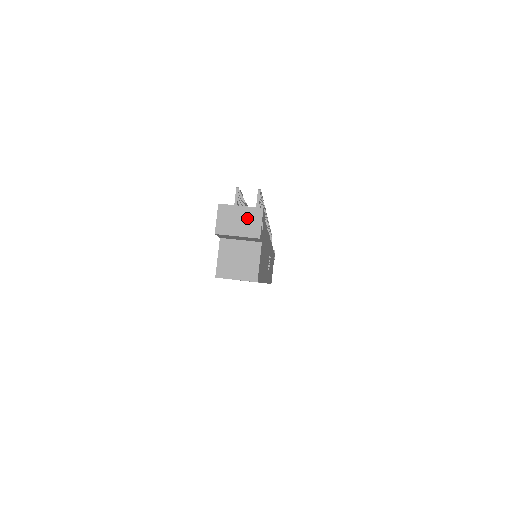
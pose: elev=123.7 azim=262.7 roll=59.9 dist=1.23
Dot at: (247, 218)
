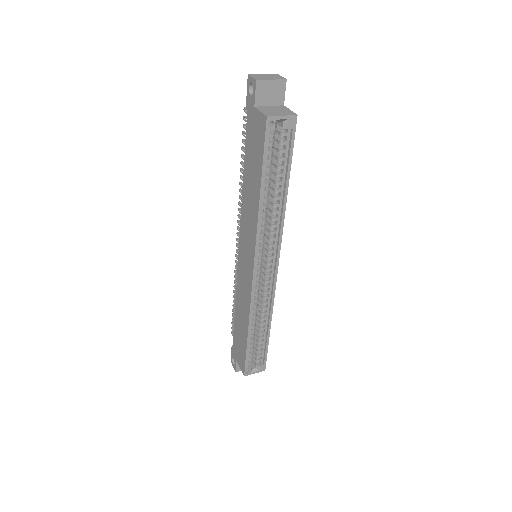
Dot at: (271, 76)
